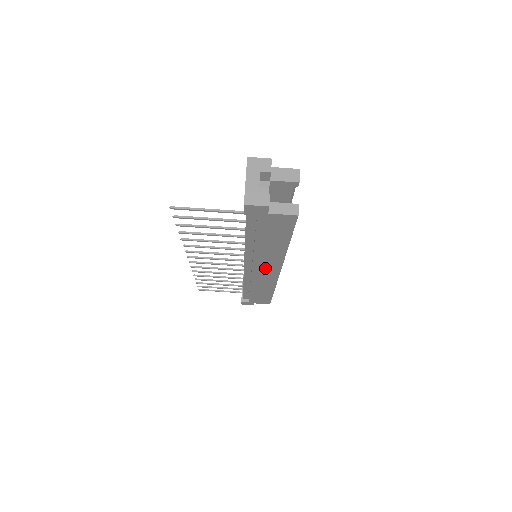
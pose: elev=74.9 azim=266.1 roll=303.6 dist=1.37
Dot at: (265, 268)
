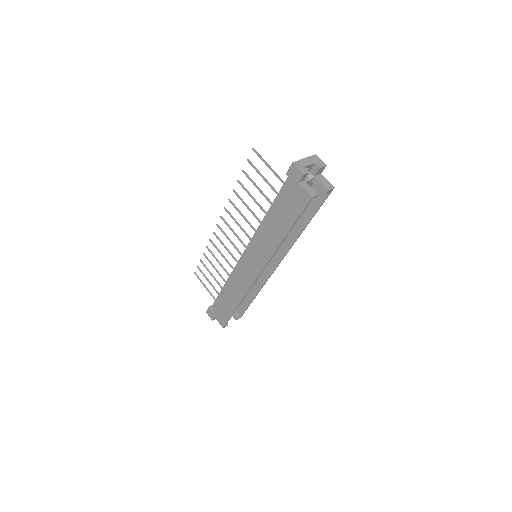
Dot at: (255, 260)
